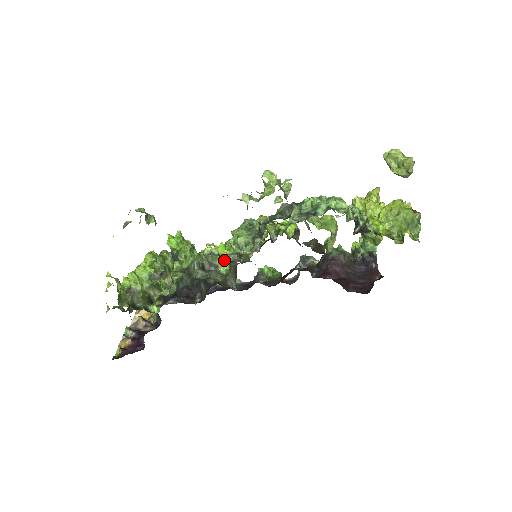
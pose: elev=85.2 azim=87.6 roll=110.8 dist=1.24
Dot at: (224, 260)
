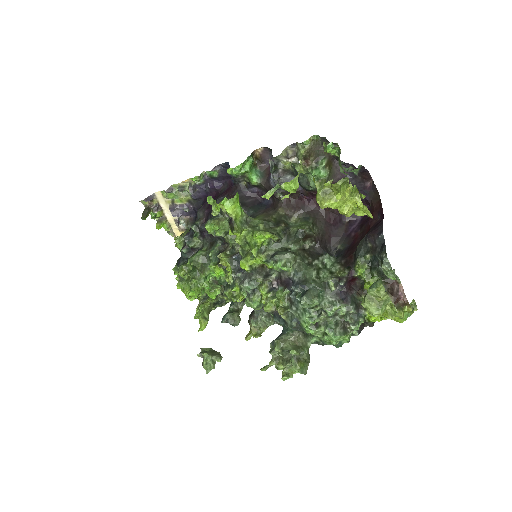
Dot at: occluded
